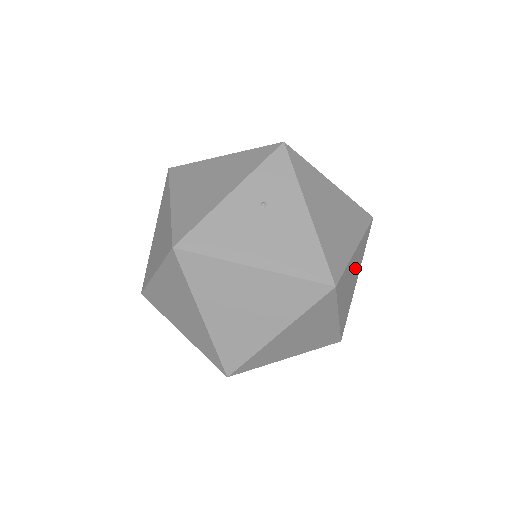
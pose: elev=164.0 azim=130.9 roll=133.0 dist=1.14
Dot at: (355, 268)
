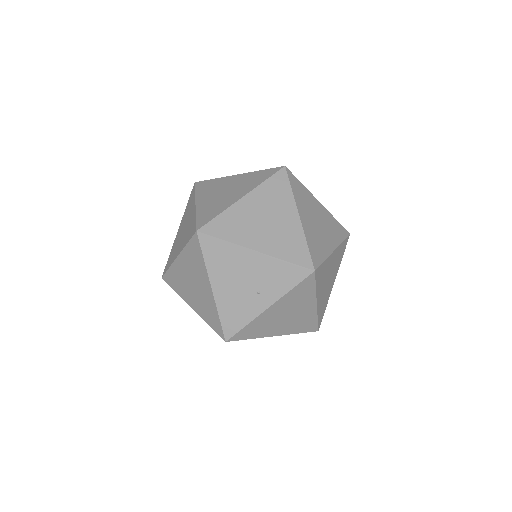
Dot at: occluded
